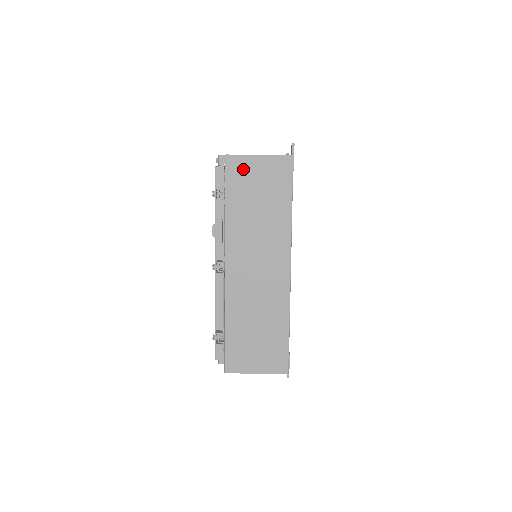
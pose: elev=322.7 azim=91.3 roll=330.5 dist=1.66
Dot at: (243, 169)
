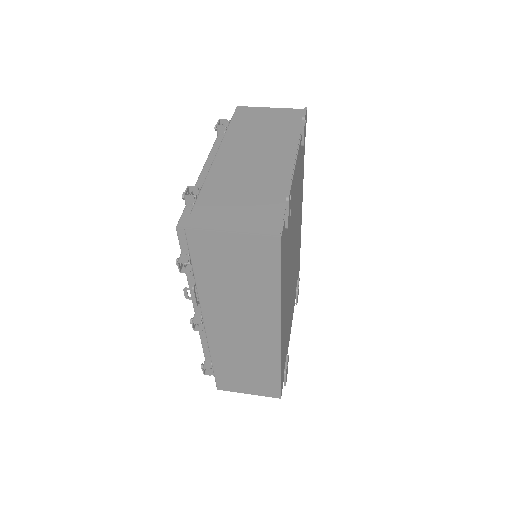
Dot at: (211, 245)
